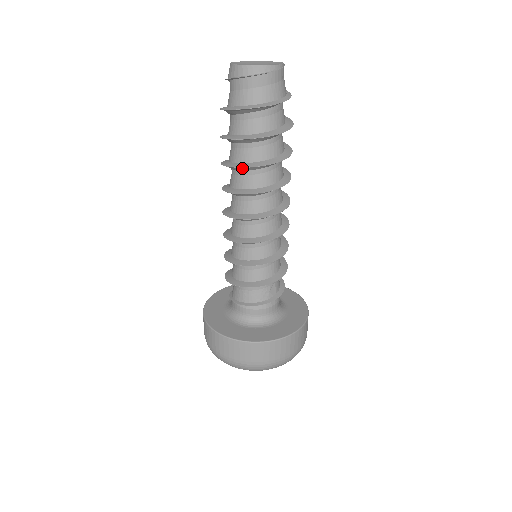
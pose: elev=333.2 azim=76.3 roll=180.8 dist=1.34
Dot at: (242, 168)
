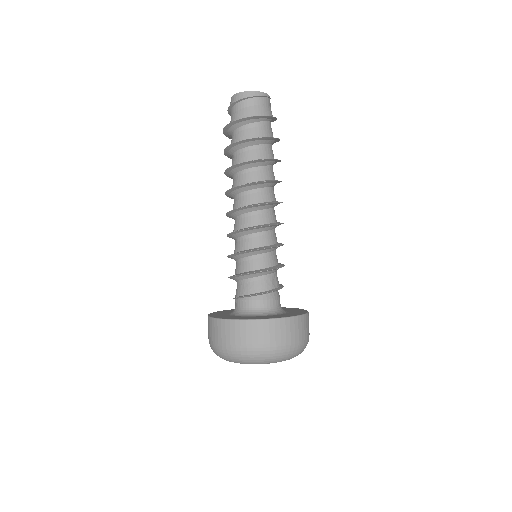
Dot at: (245, 165)
